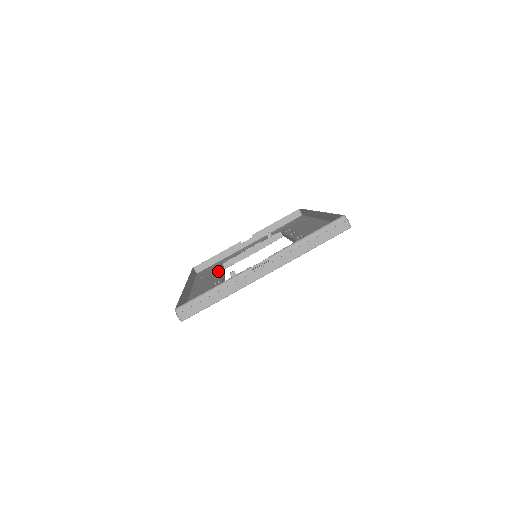
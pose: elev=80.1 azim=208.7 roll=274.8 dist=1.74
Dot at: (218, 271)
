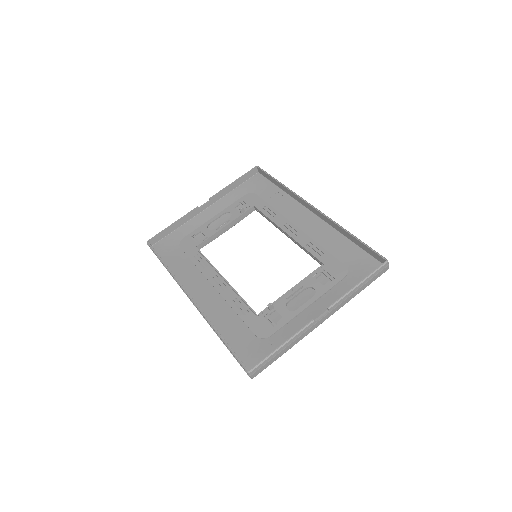
Dot at: (202, 262)
